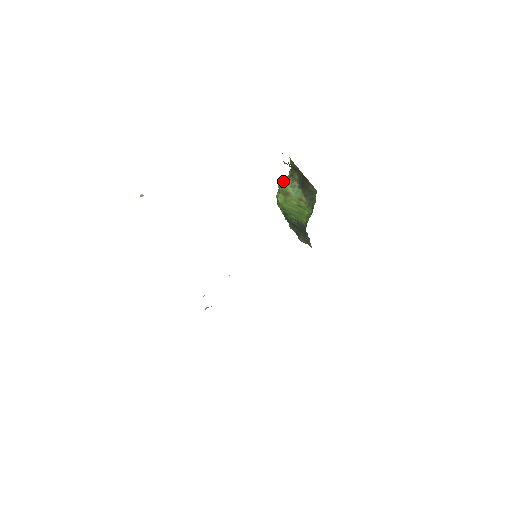
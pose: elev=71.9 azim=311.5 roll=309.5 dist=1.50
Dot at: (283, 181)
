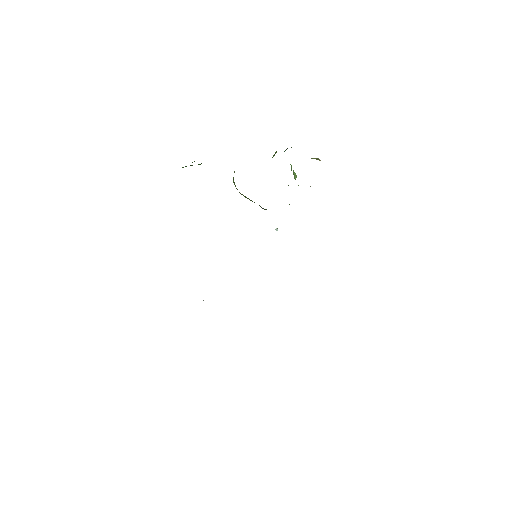
Dot at: occluded
